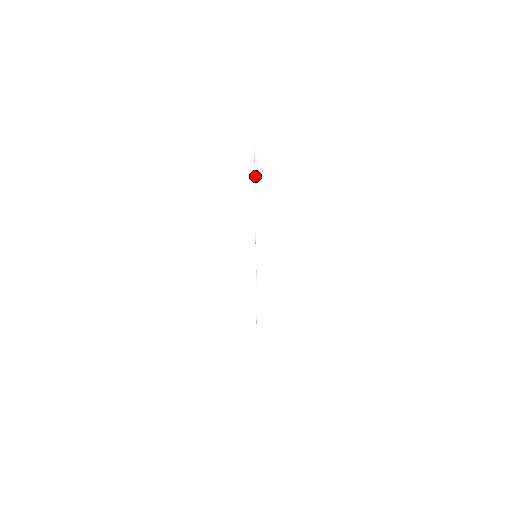
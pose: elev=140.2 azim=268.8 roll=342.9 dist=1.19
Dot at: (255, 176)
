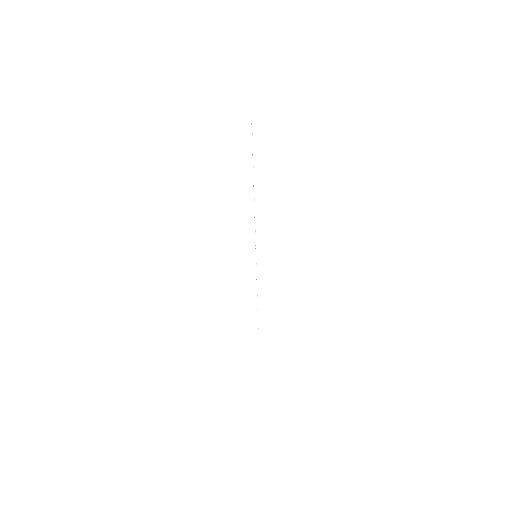
Dot at: occluded
